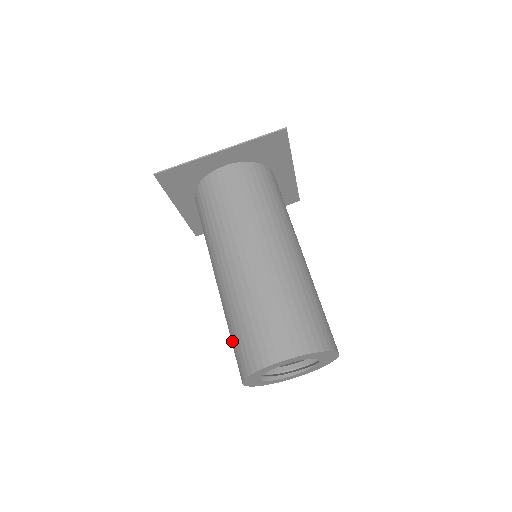
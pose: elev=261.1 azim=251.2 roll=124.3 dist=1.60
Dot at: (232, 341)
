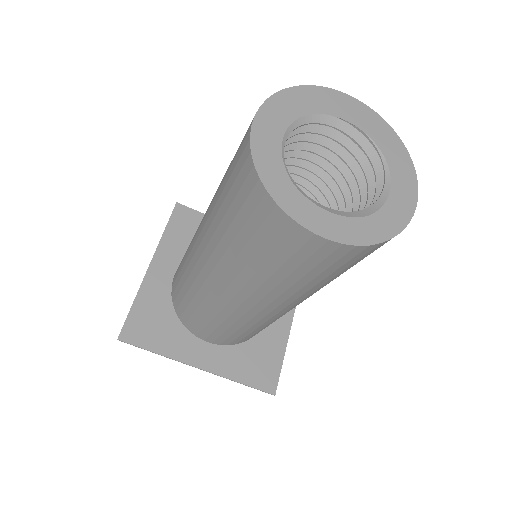
Dot at: (260, 253)
